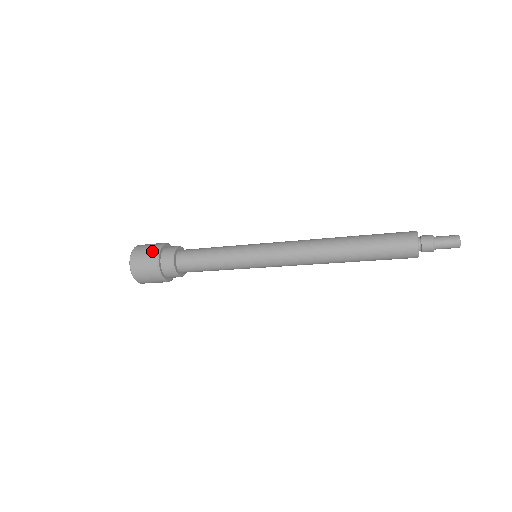
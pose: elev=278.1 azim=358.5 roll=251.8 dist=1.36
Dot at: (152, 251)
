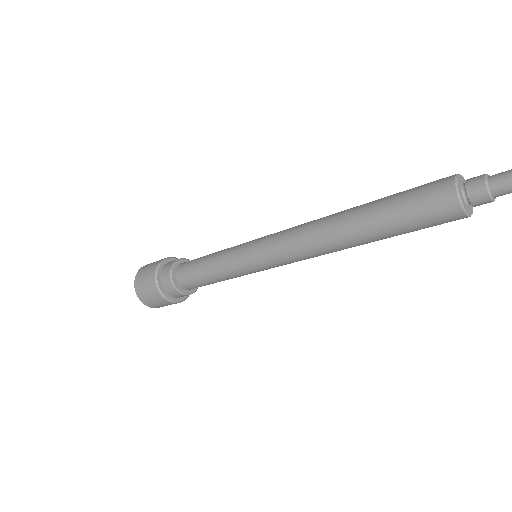
Dot at: occluded
